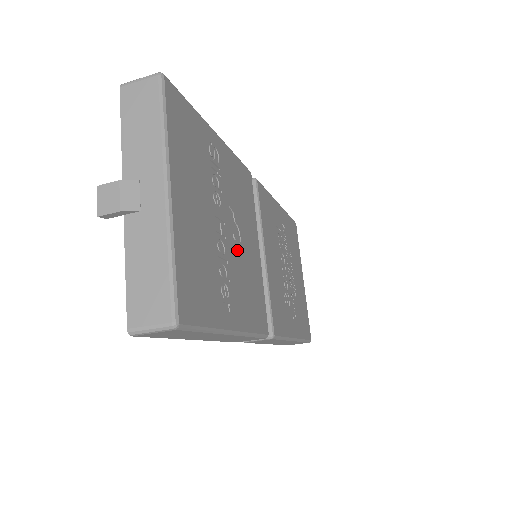
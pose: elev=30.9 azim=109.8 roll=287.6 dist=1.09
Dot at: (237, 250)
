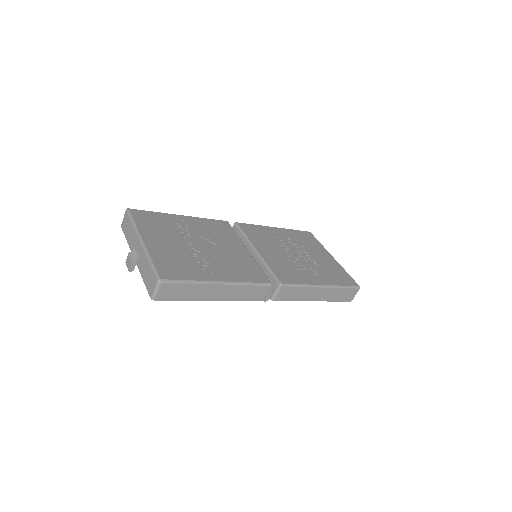
Dot at: (216, 252)
